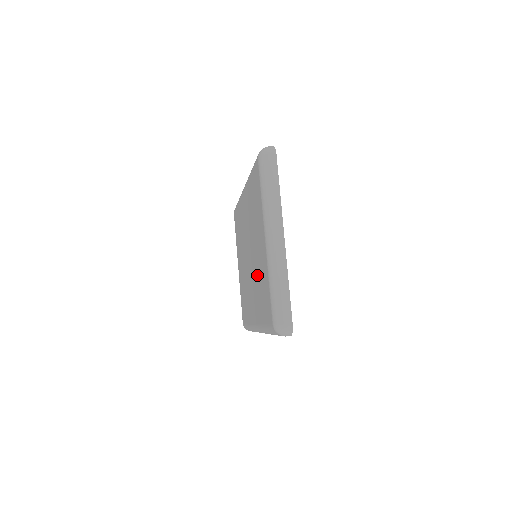
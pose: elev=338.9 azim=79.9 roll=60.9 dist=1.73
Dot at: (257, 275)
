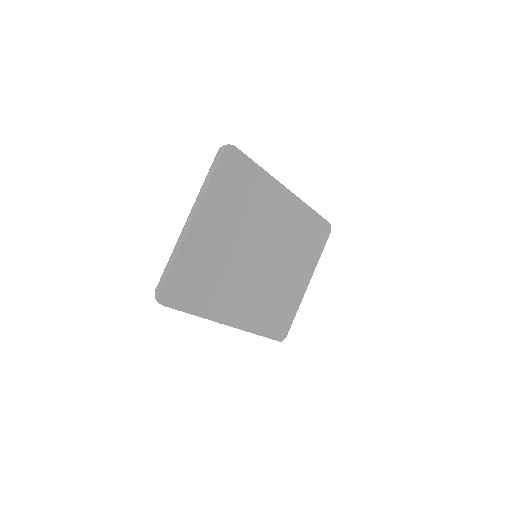
Dot at: occluded
